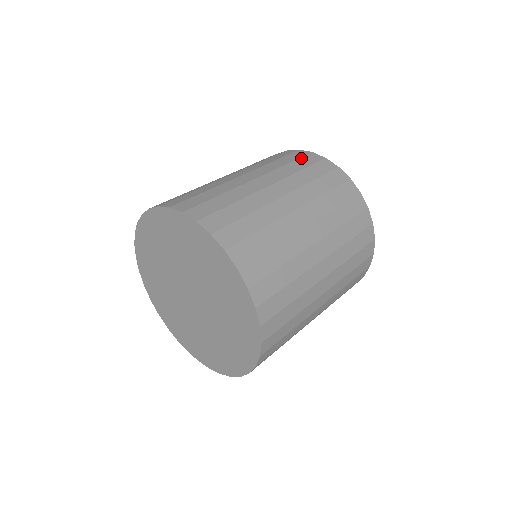
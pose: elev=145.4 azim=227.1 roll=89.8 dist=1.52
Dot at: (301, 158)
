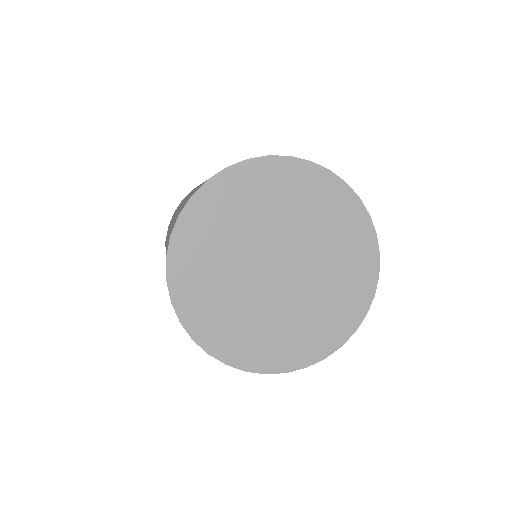
Dot at: occluded
